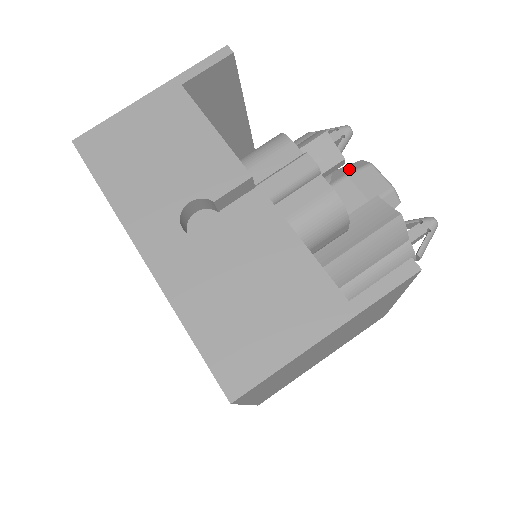
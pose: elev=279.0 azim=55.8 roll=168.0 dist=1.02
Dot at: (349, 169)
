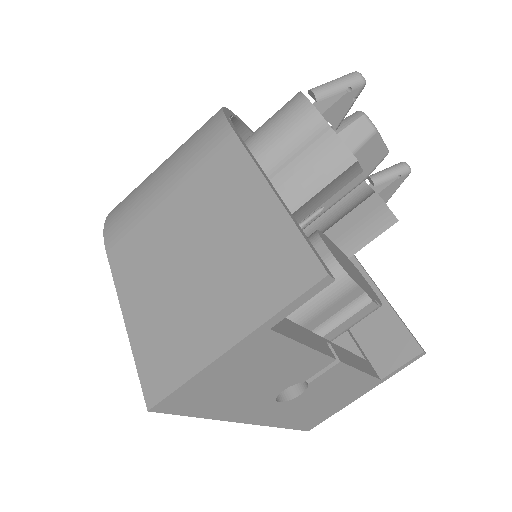
Dot at: (352, 141)
